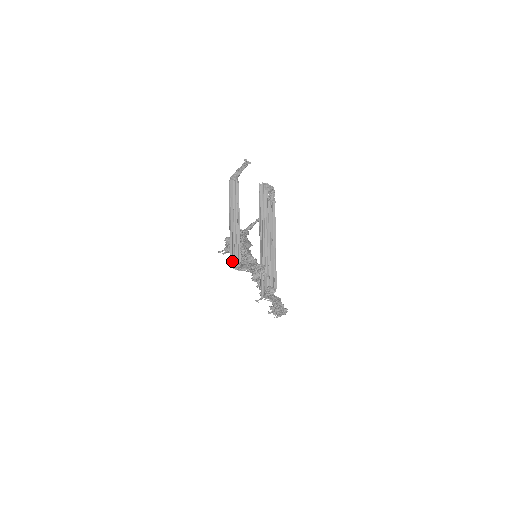
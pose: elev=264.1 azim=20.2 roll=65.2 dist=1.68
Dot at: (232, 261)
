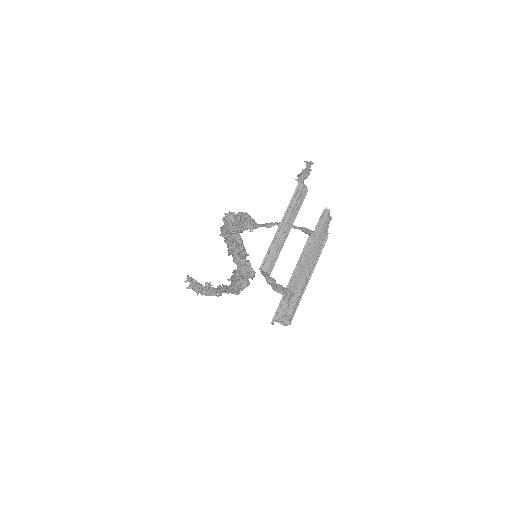
Dot at: (262, 269)
